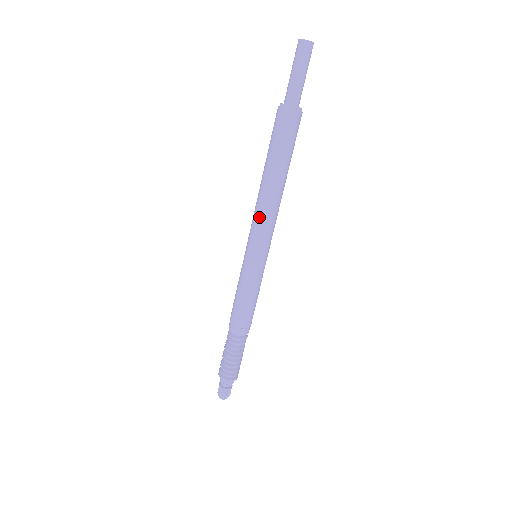
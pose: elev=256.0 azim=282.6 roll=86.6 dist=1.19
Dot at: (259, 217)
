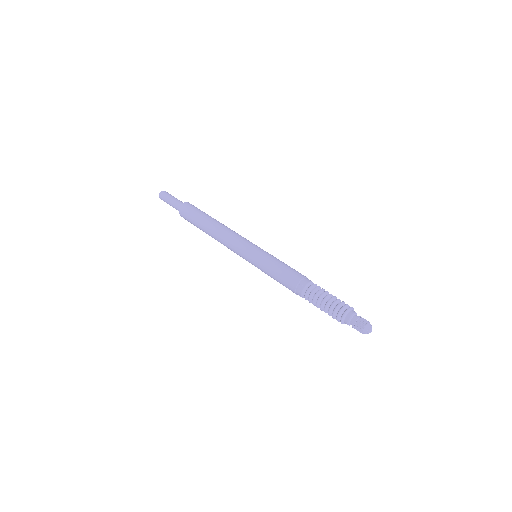
Dot at: (229, 239)
